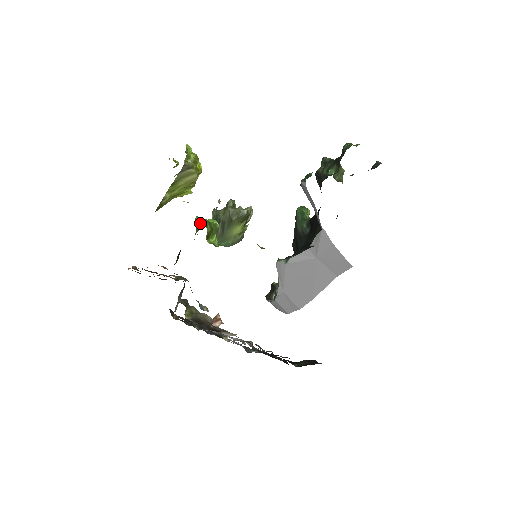
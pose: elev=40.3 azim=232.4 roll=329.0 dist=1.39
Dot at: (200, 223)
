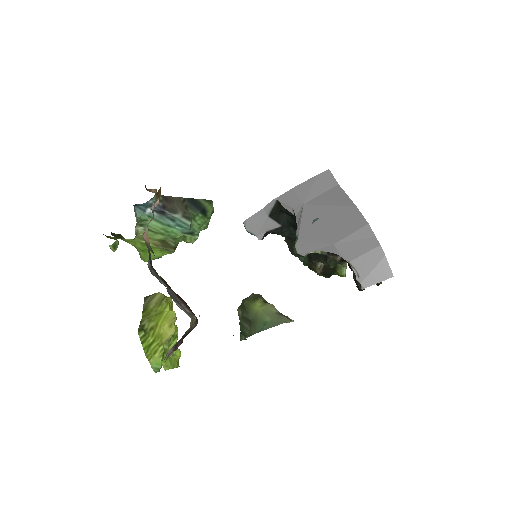
Dot at: occluded
